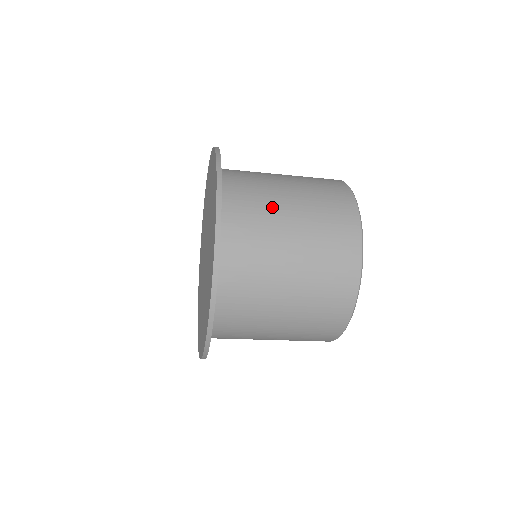
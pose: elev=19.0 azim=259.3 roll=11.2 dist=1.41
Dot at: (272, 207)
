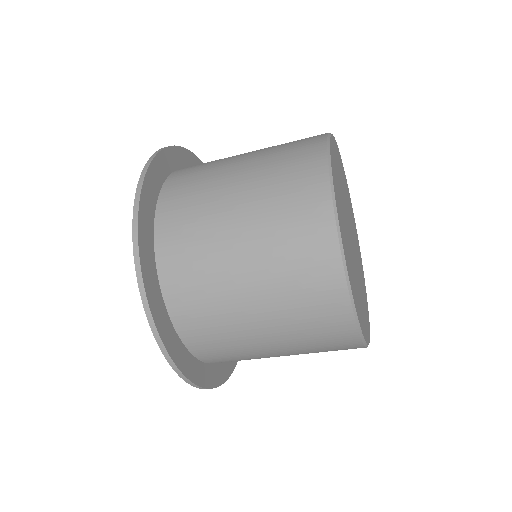
Dot at: (218, 173)
